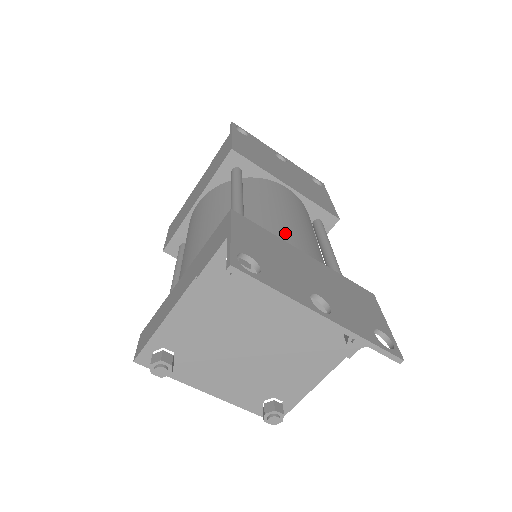
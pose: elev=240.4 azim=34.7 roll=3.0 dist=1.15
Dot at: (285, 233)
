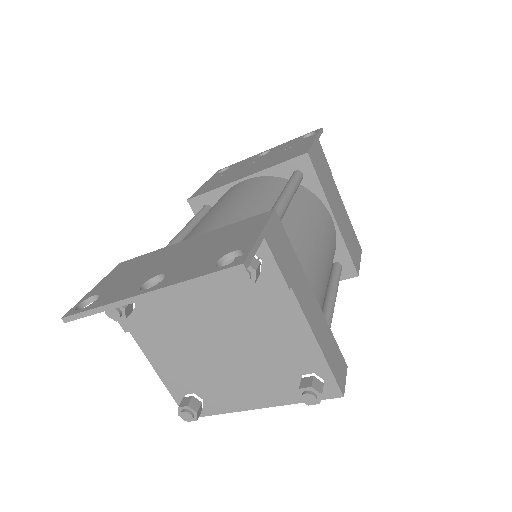
Dot at: (190, 234)
